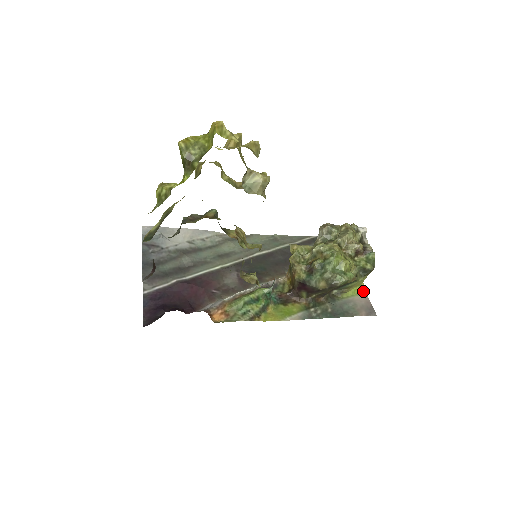
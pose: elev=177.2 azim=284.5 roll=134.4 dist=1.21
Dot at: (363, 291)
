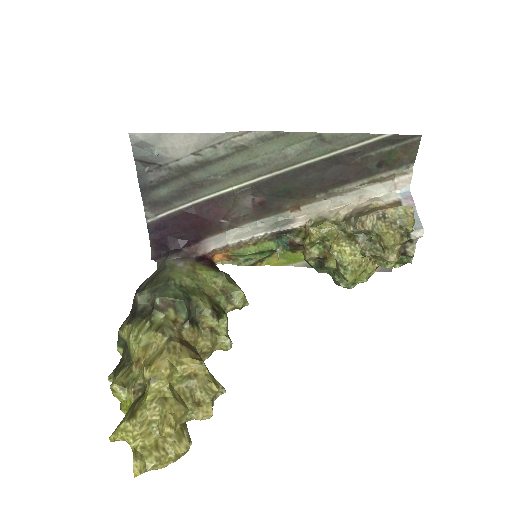
Dot at: occluded
